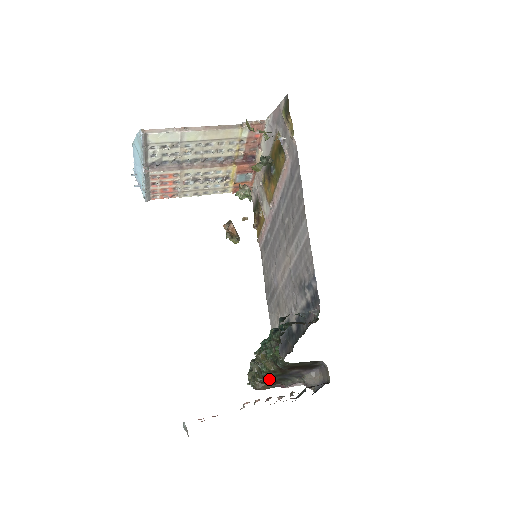
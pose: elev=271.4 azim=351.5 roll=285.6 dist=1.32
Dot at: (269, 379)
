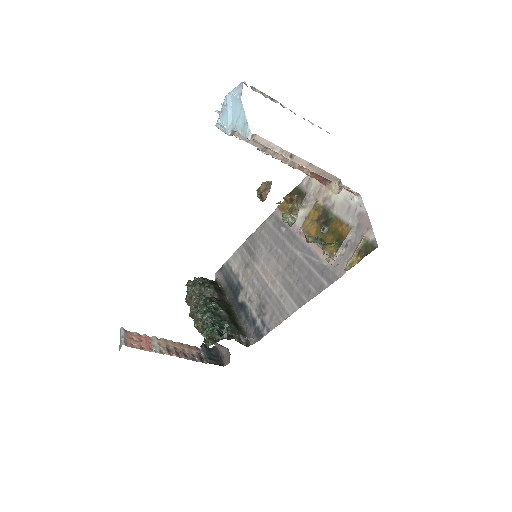
Dot at: (195, 327)
